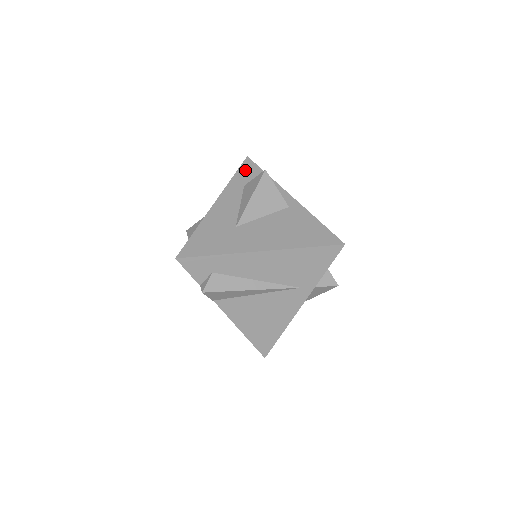
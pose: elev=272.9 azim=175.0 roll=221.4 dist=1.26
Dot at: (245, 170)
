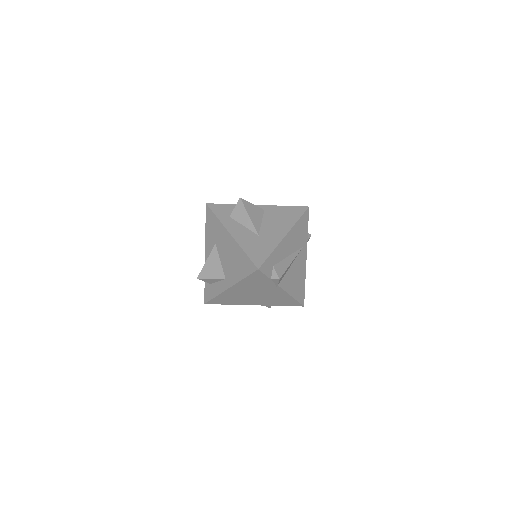
Dot at: (217, 210)
